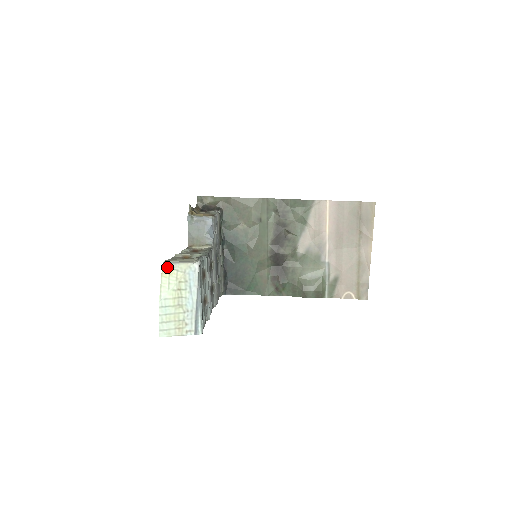
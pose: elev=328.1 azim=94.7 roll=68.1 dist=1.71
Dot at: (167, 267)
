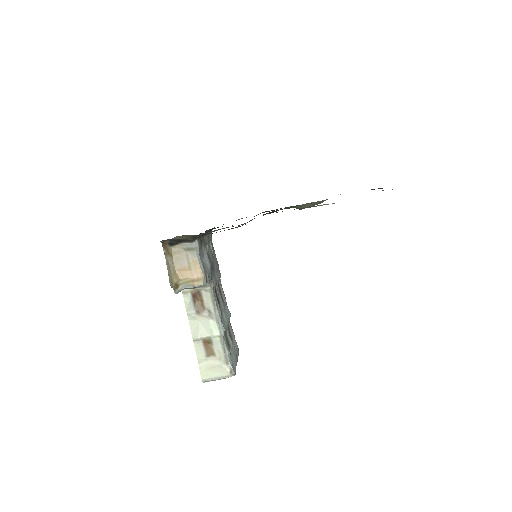
Dot at: occluded
